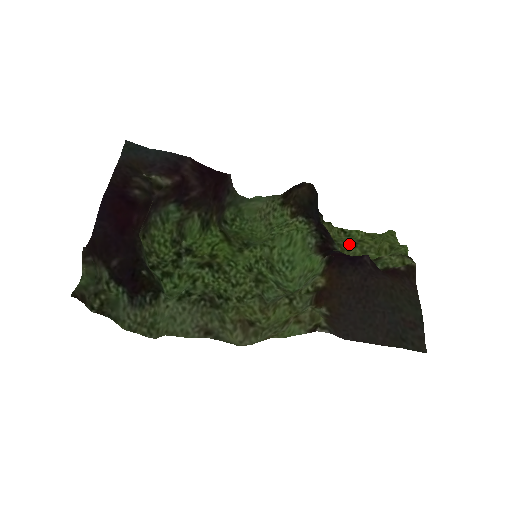
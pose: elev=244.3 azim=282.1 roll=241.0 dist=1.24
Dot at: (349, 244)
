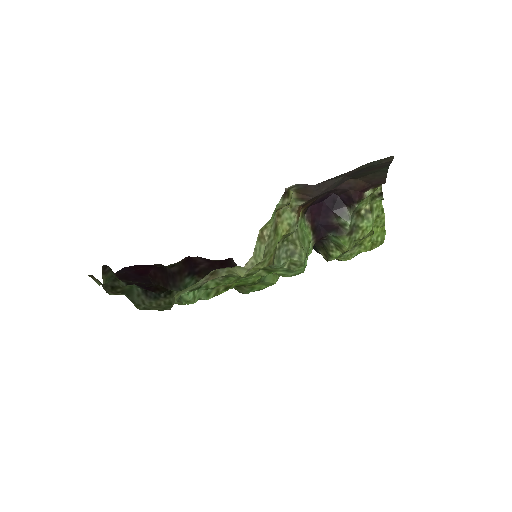
Dot at: occluded
